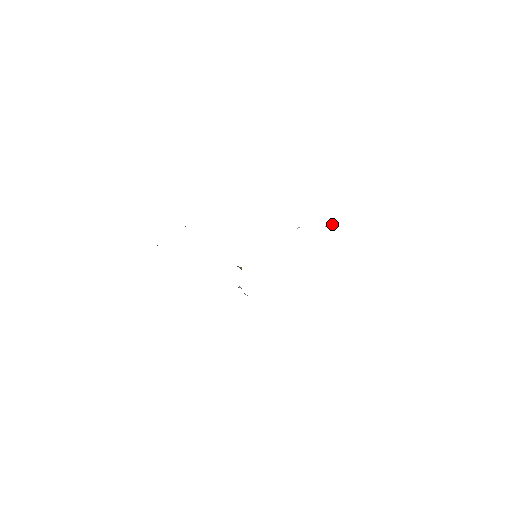
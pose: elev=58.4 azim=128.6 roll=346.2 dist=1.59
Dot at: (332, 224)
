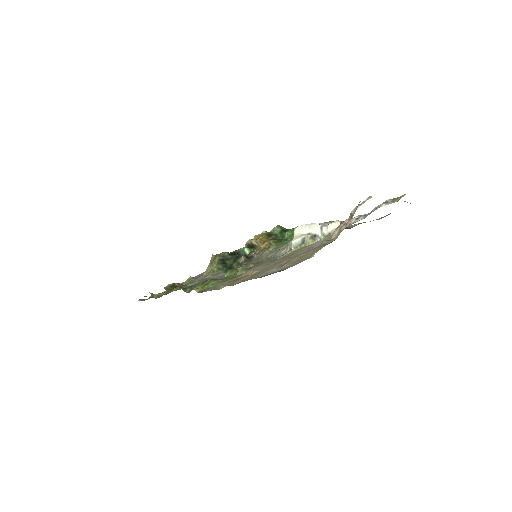
Dot at: (331, 227)
